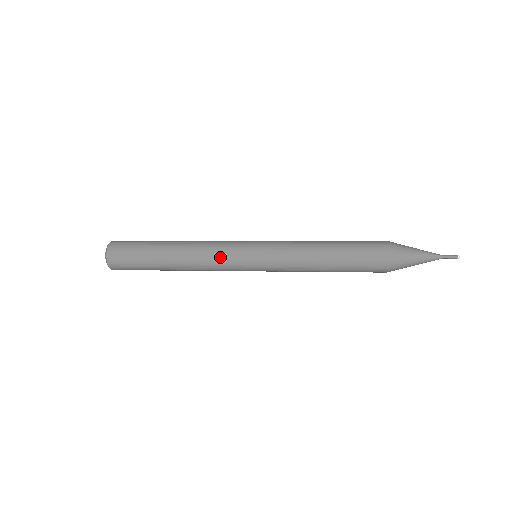
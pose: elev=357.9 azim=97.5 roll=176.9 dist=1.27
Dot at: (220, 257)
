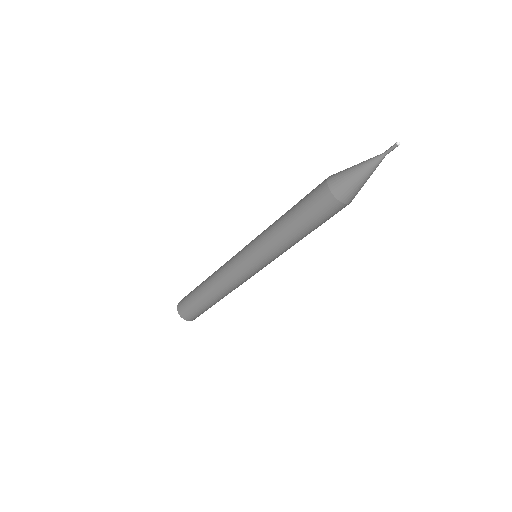
Dot at: (228, 261)
